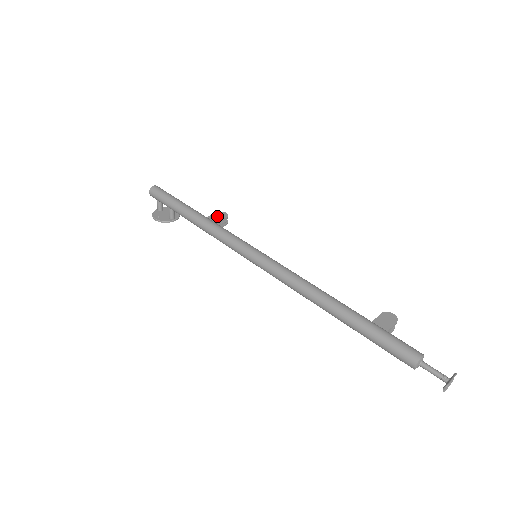
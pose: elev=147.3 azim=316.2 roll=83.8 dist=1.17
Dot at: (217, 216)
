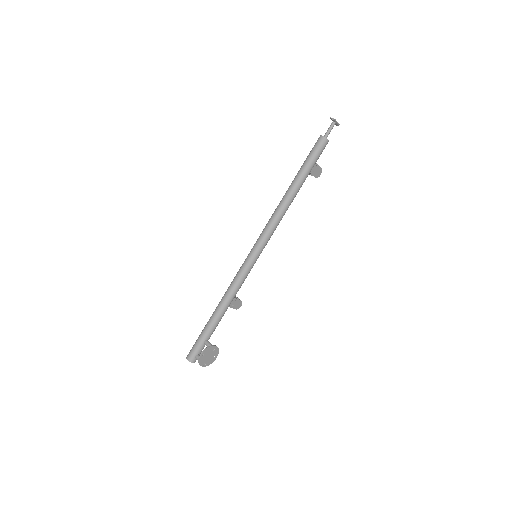
Dot at: occluded
